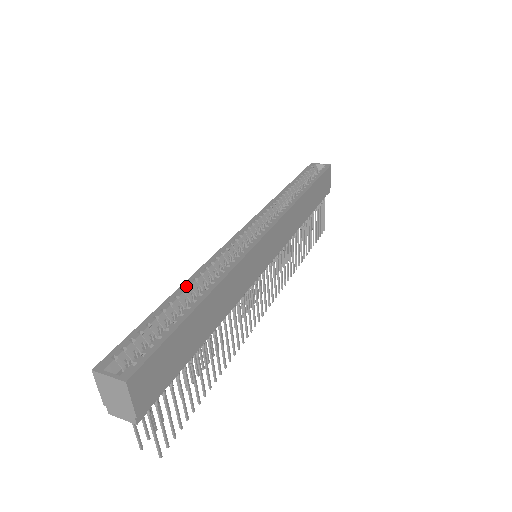
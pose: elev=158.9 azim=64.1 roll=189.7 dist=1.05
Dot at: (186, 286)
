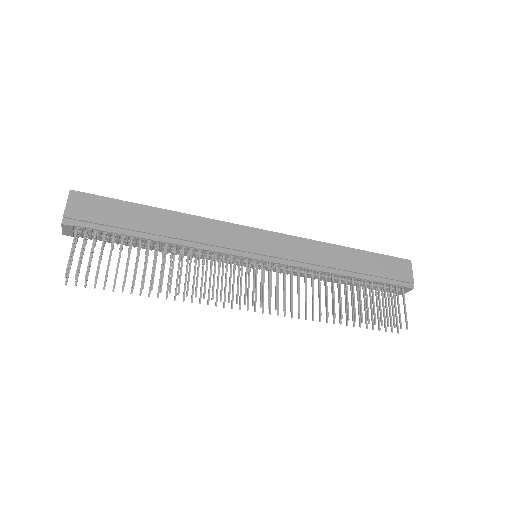
Dot at: occluded
